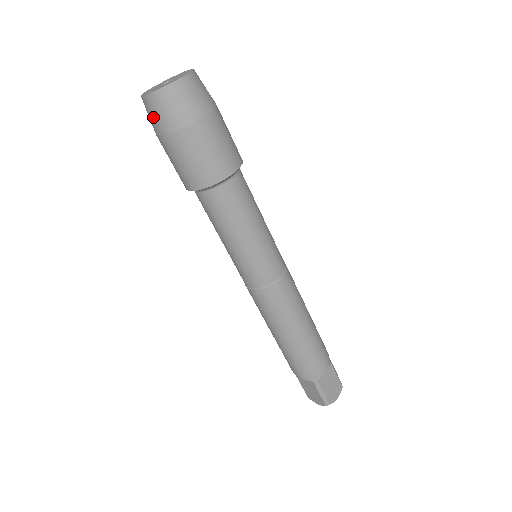
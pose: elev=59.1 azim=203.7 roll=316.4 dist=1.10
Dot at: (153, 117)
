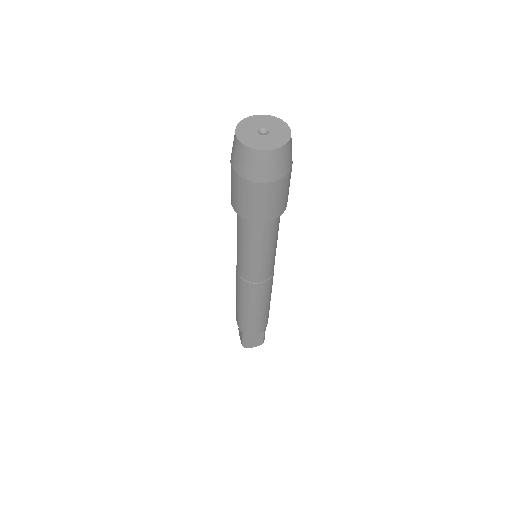
Dot at: (233, 150)
